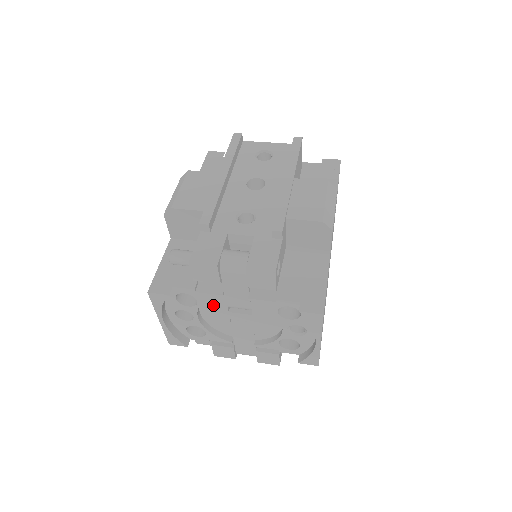
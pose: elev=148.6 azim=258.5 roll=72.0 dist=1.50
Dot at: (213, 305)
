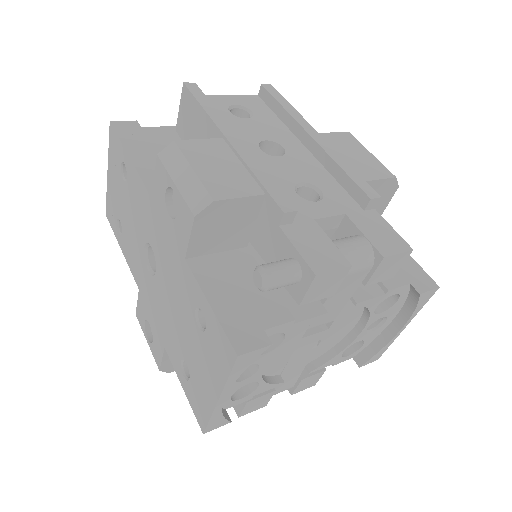
Dot at: occluded
